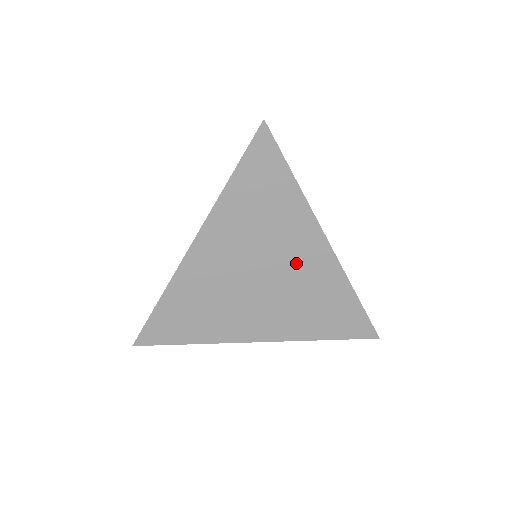
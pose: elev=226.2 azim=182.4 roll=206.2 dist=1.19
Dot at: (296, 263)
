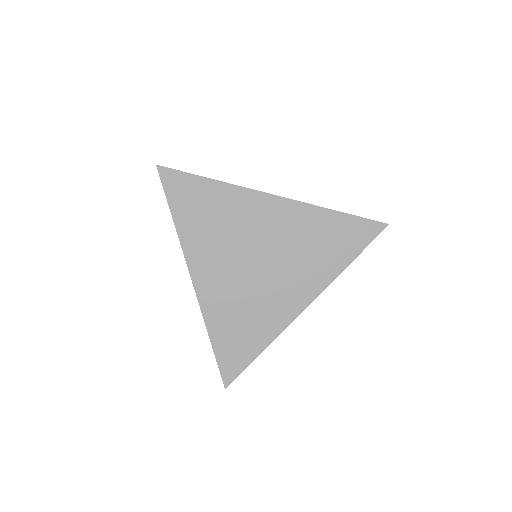
Dot at: (269, 229)
